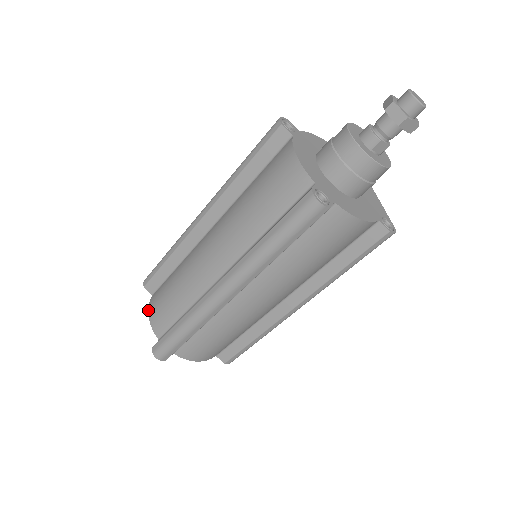
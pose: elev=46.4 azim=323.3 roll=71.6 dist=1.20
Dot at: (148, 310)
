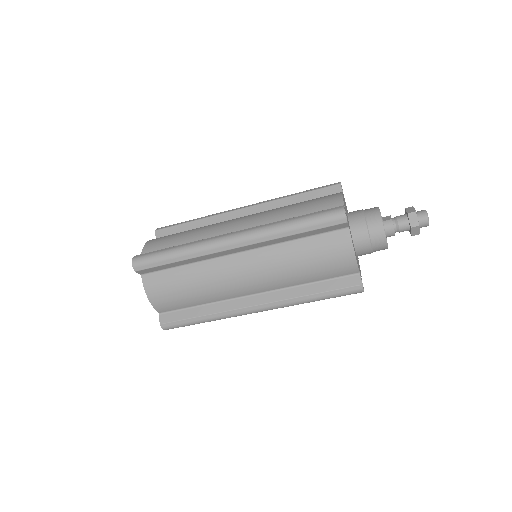
Dot at: (146, 293)
